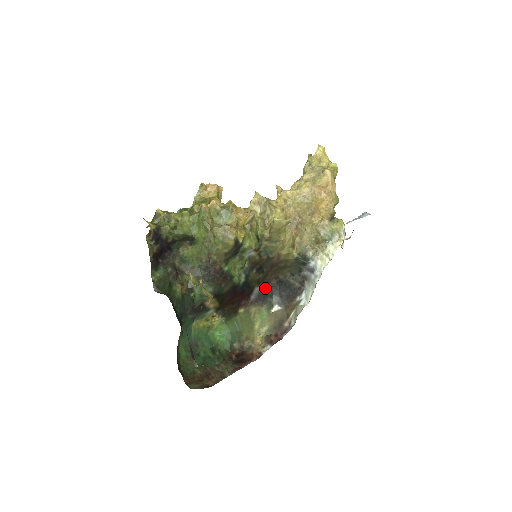
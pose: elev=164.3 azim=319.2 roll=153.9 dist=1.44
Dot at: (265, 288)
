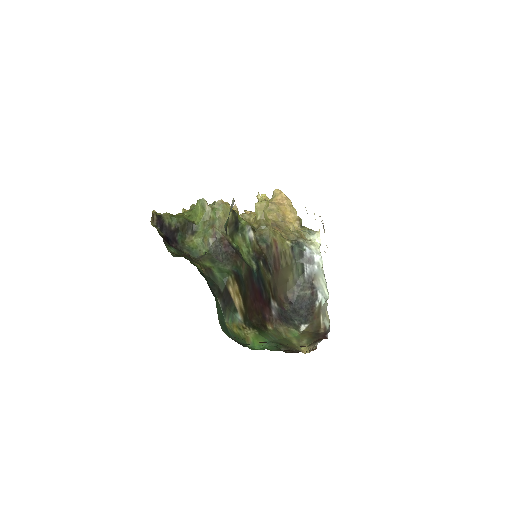
Dot at: (281, 310)
